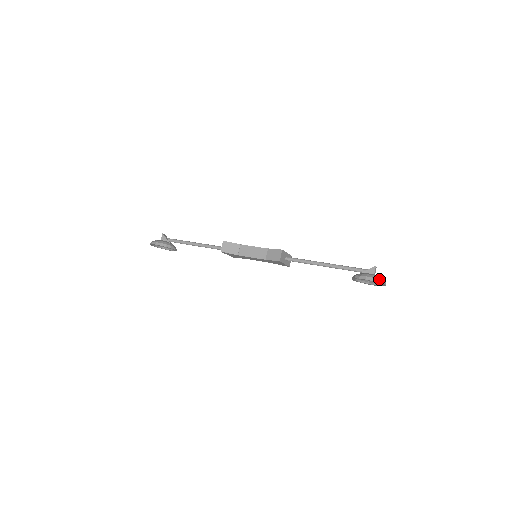
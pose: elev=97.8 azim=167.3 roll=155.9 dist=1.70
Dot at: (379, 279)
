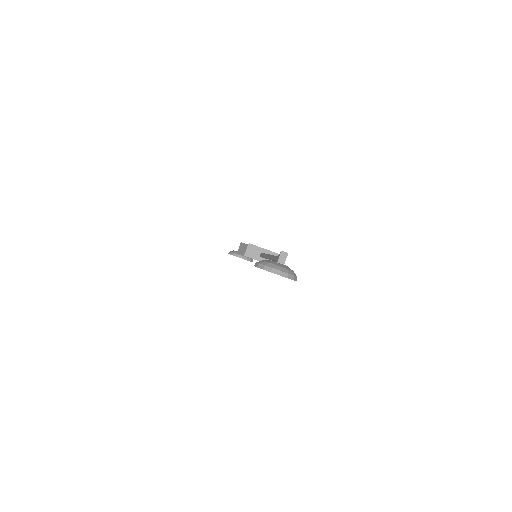
Dot at: (265, 265)
